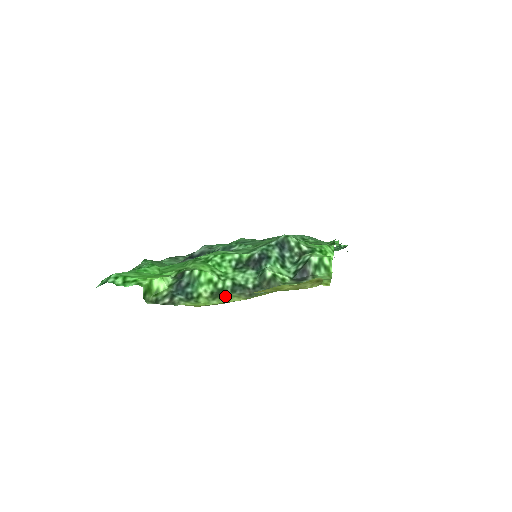
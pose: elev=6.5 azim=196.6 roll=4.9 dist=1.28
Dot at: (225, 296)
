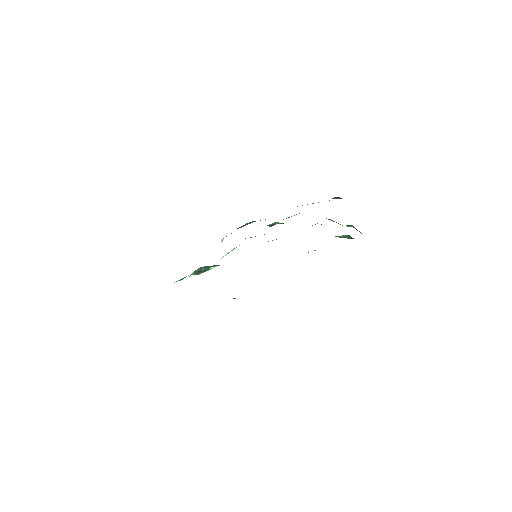
Dot at: occluded
